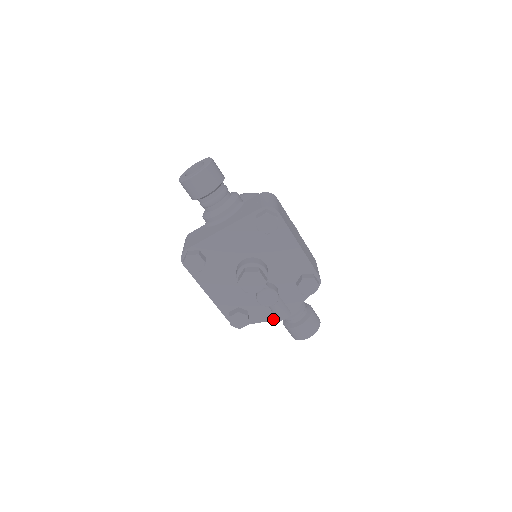
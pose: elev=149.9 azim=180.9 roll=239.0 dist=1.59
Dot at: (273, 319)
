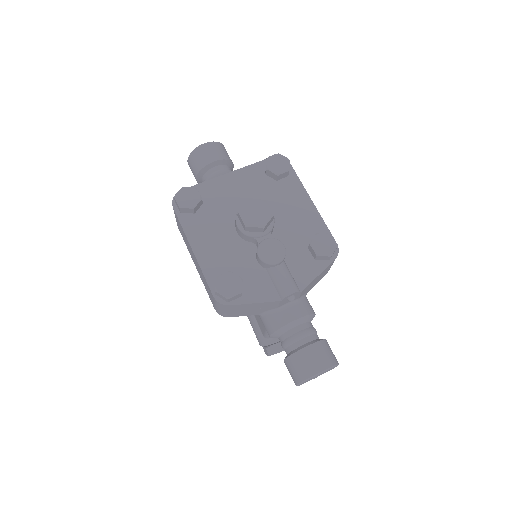
Dot at: (275, 300)
